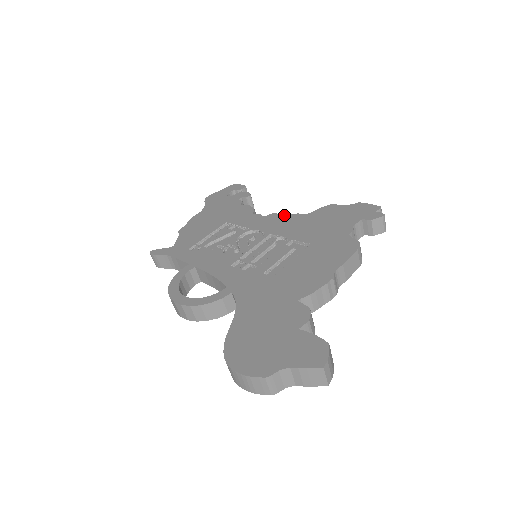
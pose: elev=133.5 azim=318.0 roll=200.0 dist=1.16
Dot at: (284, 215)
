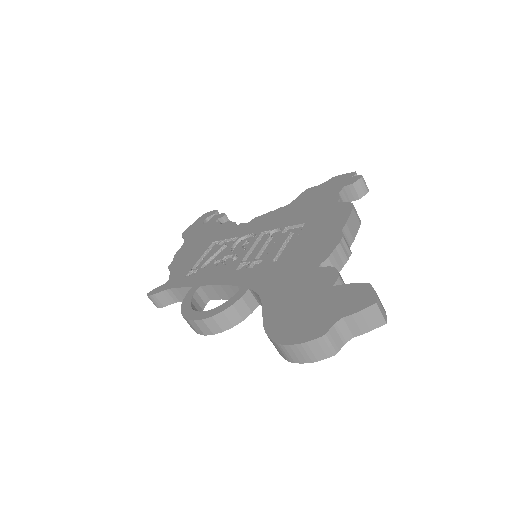
Dot at: (267, 214)
